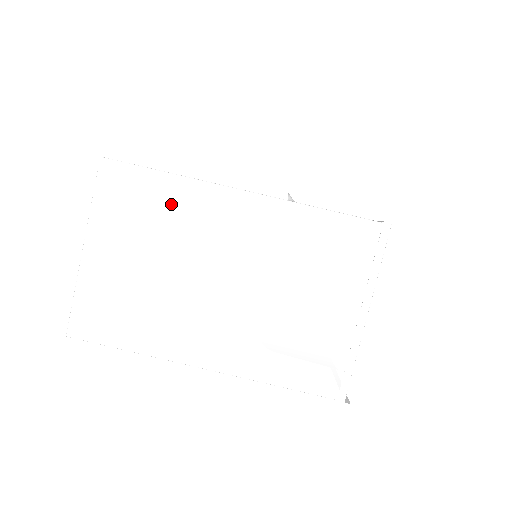
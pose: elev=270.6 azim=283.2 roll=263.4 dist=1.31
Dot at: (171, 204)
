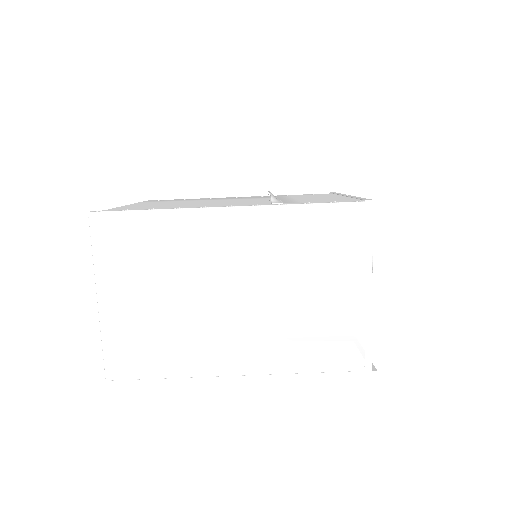
Dot at: (165, 237)
